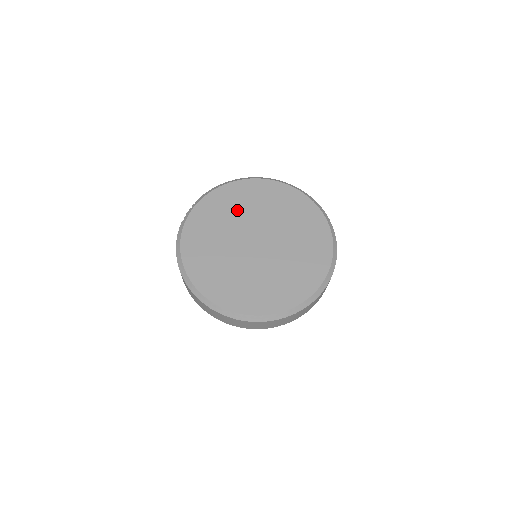
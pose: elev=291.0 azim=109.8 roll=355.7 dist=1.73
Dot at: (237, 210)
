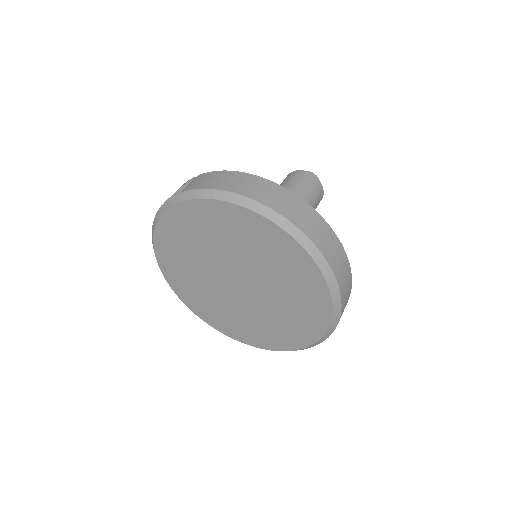
Dot at: (226, 241)
